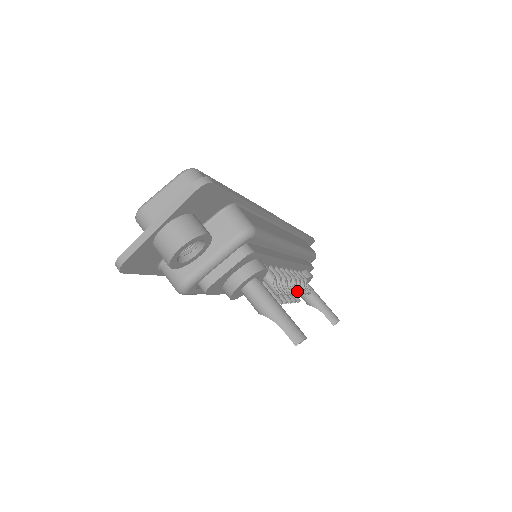
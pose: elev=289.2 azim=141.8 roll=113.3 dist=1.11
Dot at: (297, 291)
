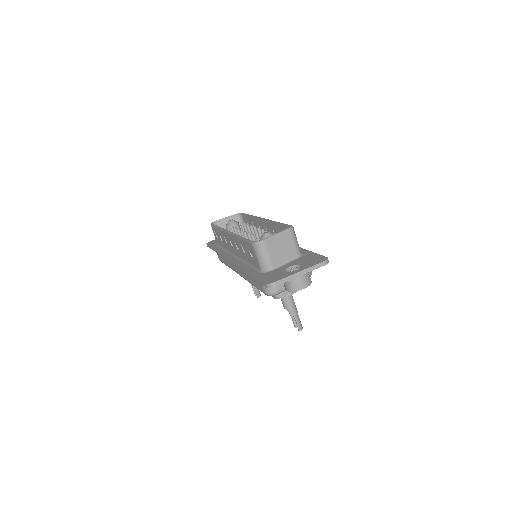
Dot at: occluded
